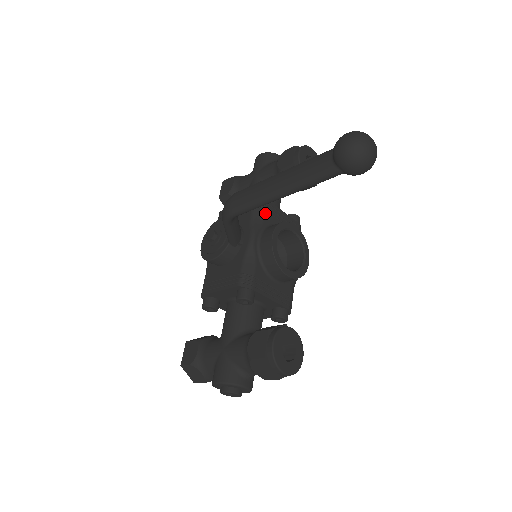
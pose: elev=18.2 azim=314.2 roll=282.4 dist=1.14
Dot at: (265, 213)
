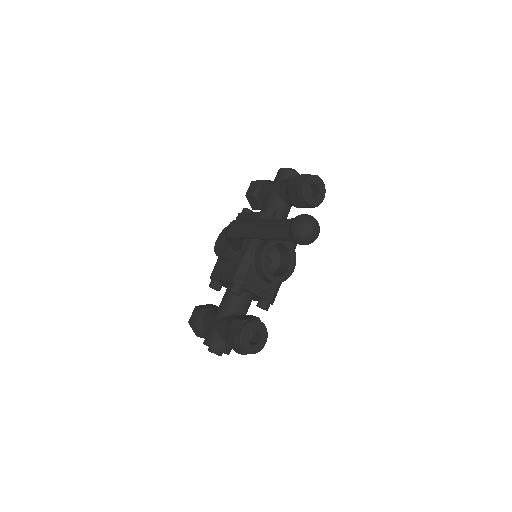
Dot at: occluded
